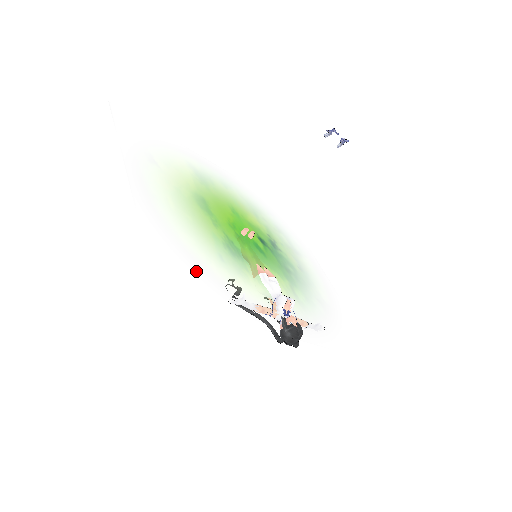
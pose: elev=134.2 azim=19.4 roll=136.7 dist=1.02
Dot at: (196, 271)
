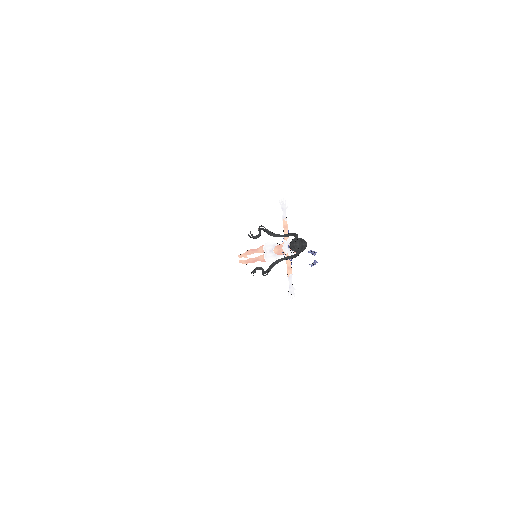
Dot at: occluded
